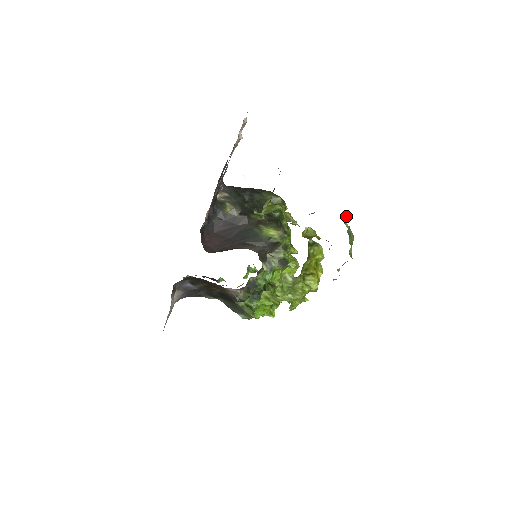
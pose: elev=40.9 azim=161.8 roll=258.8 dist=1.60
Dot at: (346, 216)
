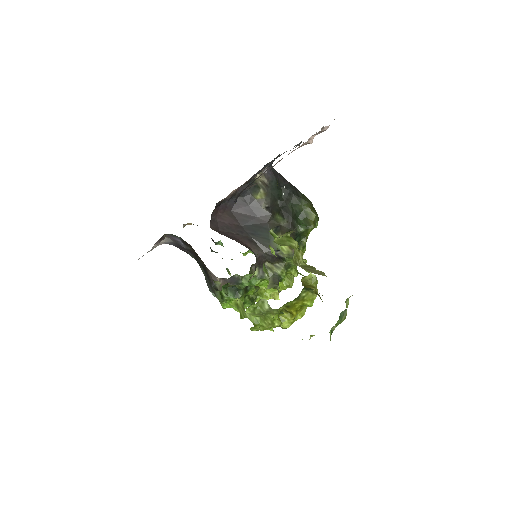
Dot at: (352, 295)
